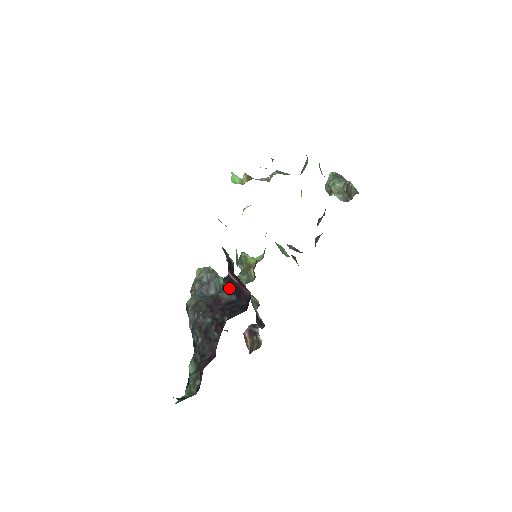
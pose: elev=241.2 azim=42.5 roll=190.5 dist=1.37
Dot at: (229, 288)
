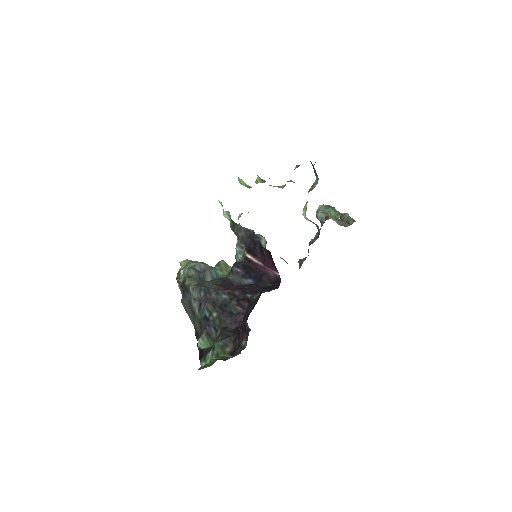
Dot at: (242, 272)
